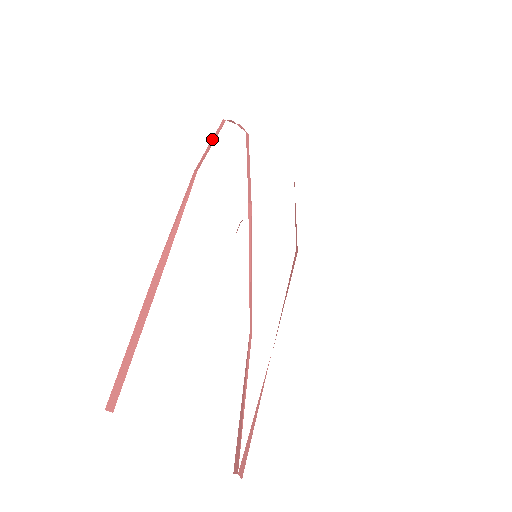
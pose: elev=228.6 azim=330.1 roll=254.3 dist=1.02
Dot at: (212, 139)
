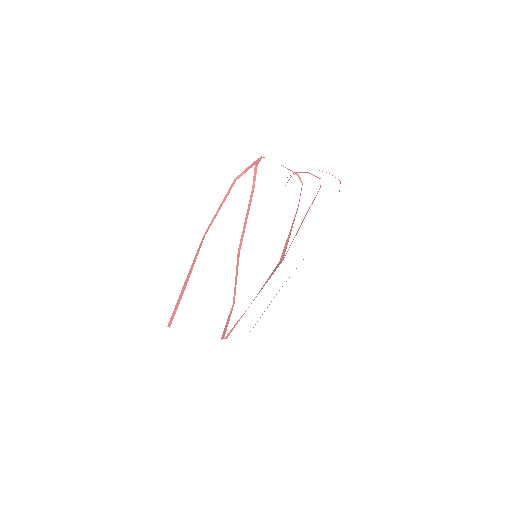
Dot at: (221, 204)
